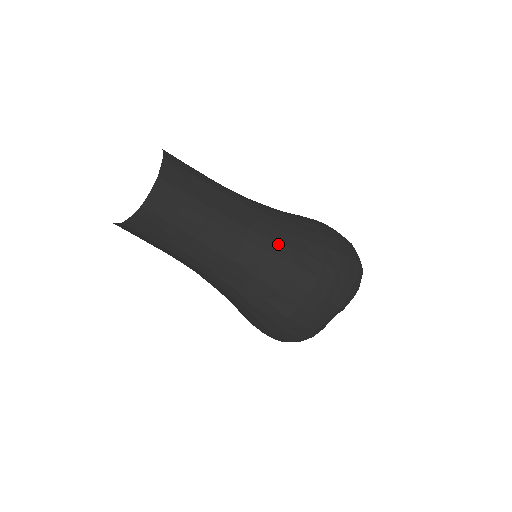
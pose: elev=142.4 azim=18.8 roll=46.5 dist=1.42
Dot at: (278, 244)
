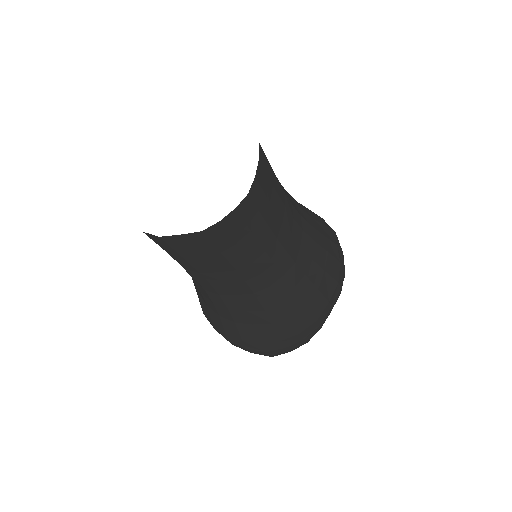
Dot at: (315, 230)
